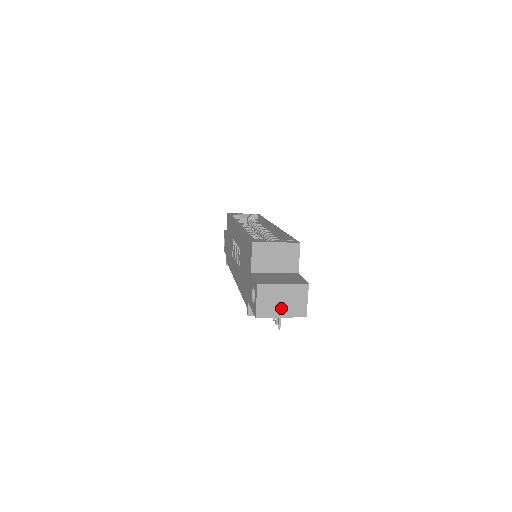
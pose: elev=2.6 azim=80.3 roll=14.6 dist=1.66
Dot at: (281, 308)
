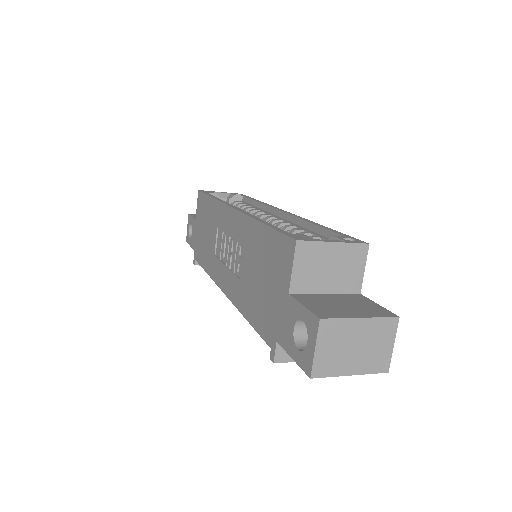
Dot at: (352, 359)
